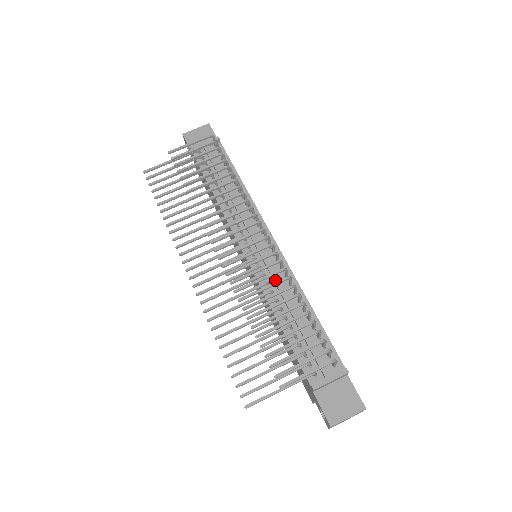
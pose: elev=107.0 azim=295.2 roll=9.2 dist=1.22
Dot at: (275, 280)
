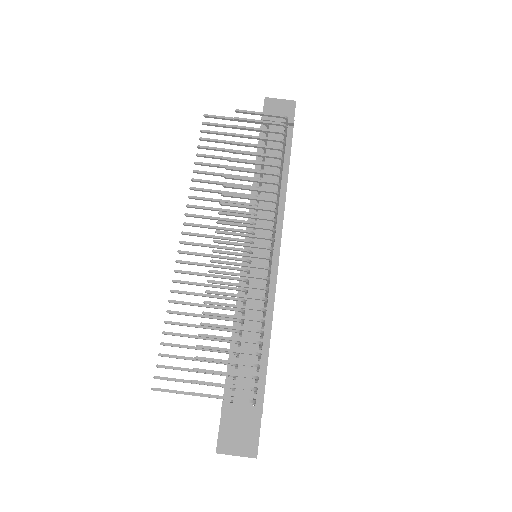
Dot at: (254, 291)
